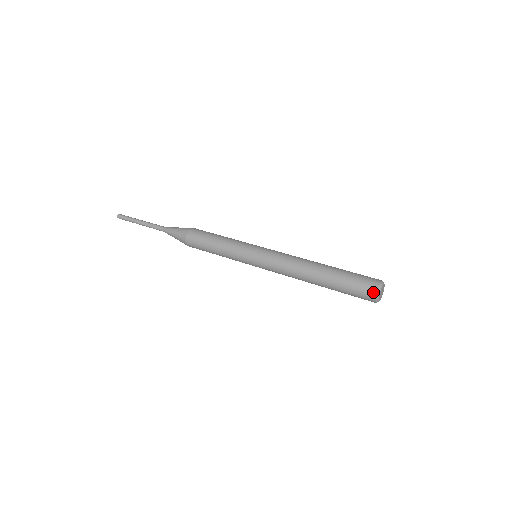
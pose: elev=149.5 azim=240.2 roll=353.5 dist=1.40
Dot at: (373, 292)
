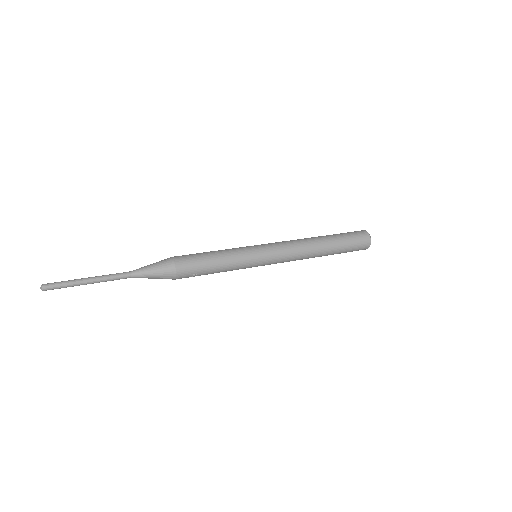
Dot at: (365, 232)
